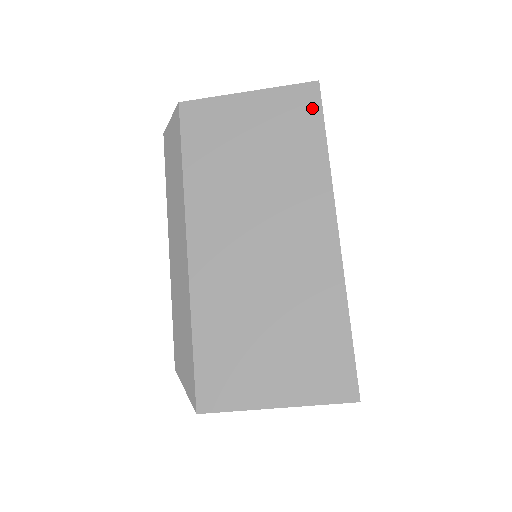
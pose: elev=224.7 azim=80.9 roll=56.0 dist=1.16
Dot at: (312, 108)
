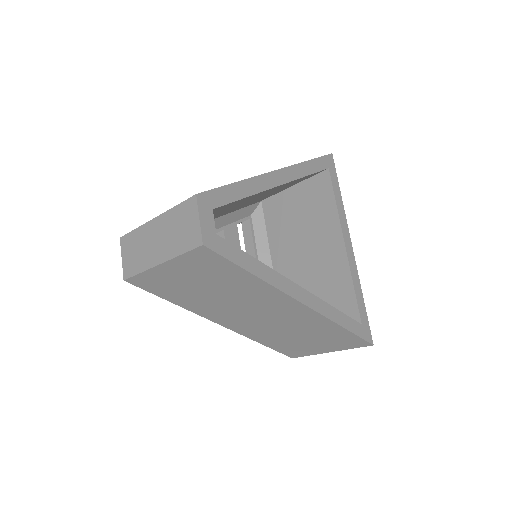
Dot at: (218, 261)
